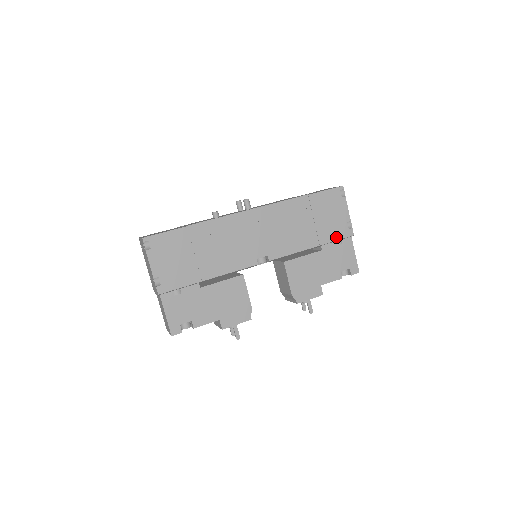
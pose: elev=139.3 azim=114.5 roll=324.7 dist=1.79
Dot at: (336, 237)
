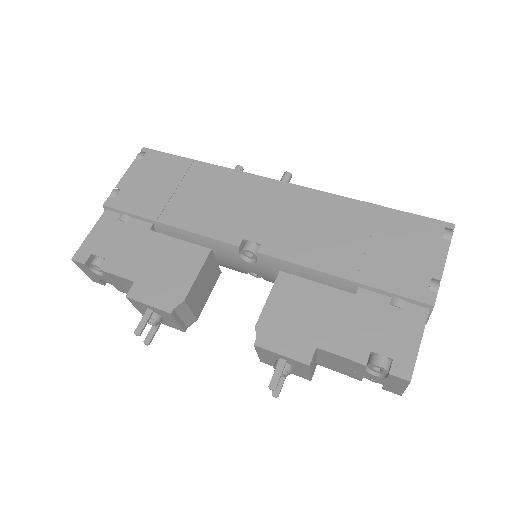
Dot at: (395, 288)
